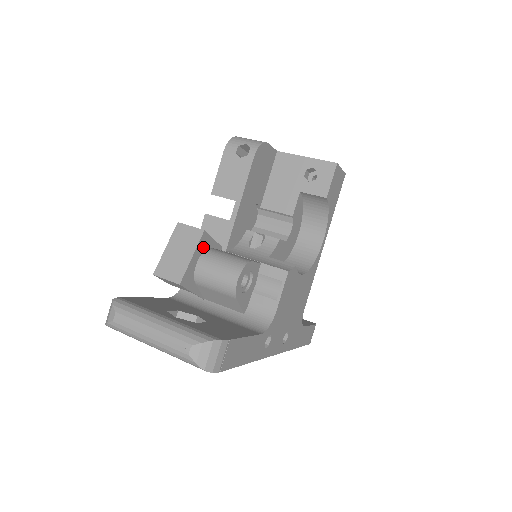
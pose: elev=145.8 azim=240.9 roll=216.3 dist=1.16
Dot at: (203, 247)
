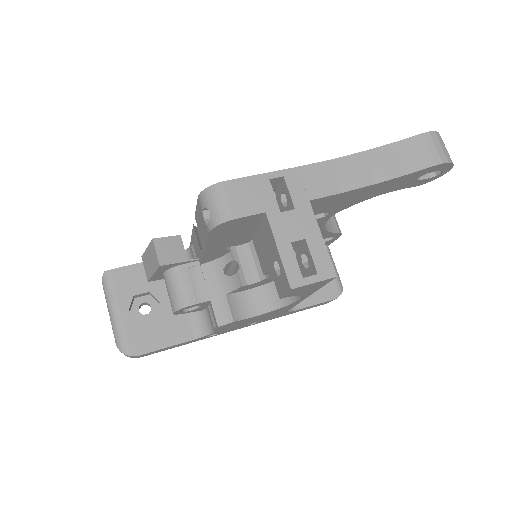
Dot at: (166, 268)
